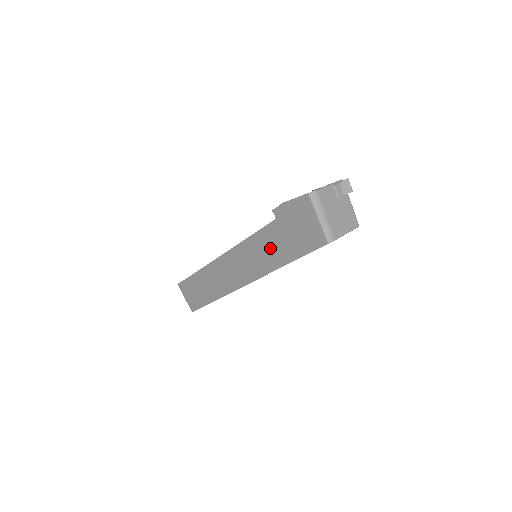
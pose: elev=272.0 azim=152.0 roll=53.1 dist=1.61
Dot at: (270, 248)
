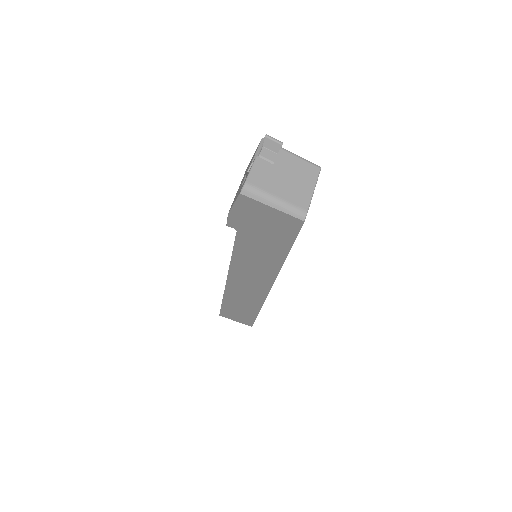
Dot at: (258, 254)
